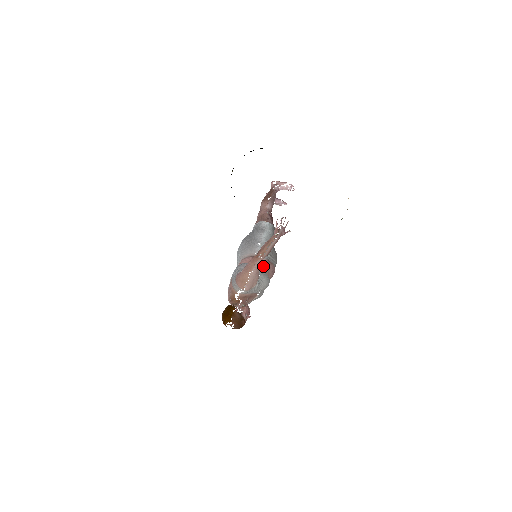
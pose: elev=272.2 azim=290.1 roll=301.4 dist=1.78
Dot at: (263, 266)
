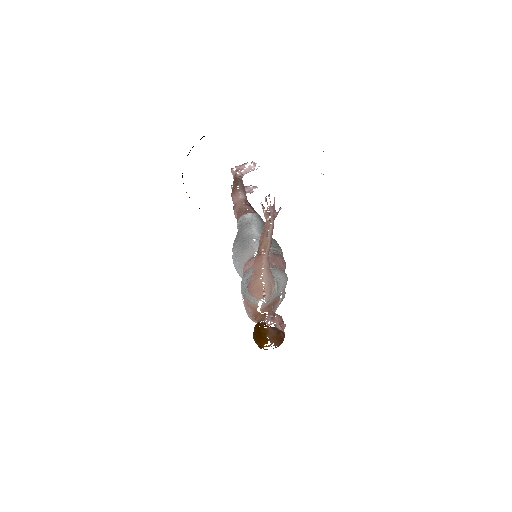
Dot at: (271, 262)
